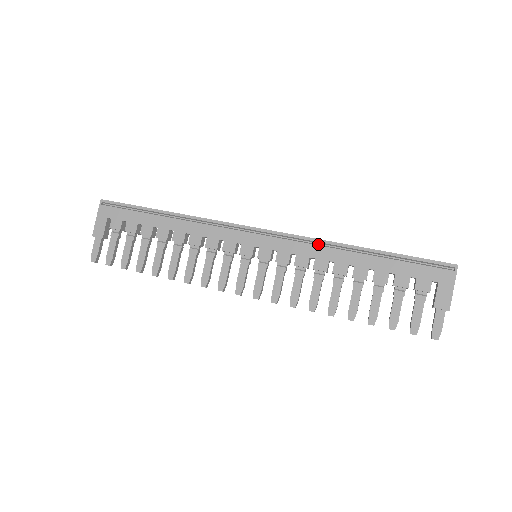
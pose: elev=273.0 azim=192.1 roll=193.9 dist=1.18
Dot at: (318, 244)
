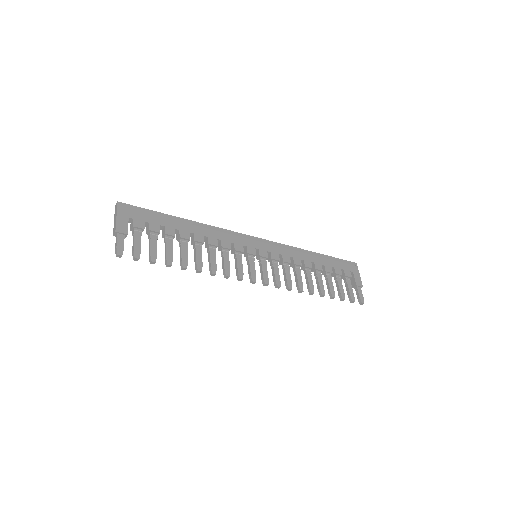
Dot at: (290, 250)
